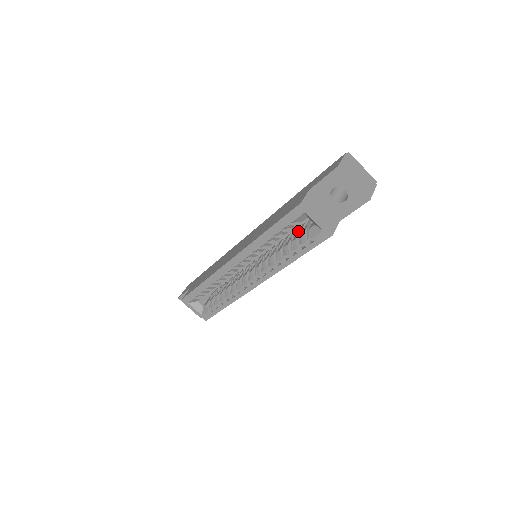
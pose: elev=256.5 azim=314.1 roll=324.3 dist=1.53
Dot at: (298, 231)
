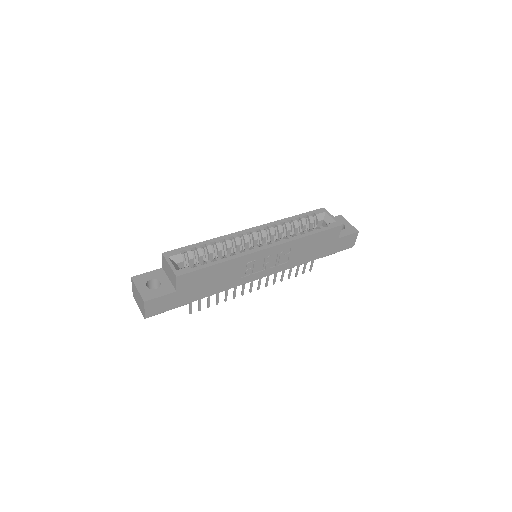
Dot at: occluded
